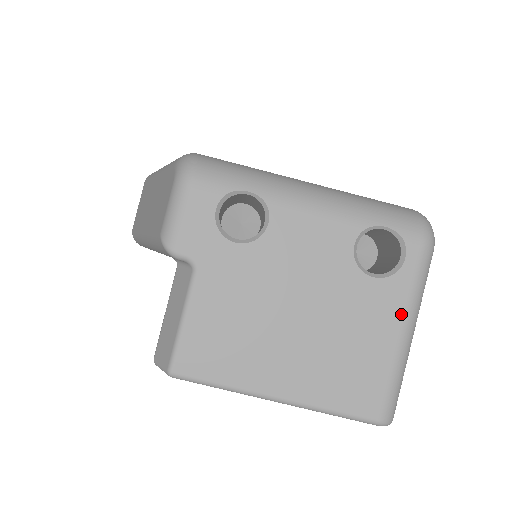
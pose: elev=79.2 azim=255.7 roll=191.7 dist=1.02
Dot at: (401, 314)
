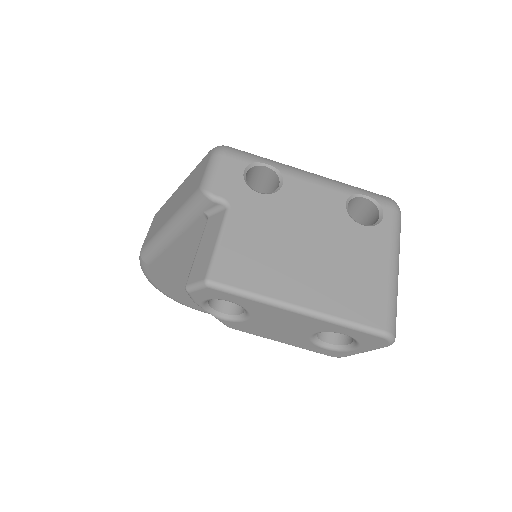
Dot at: (387, 252)
